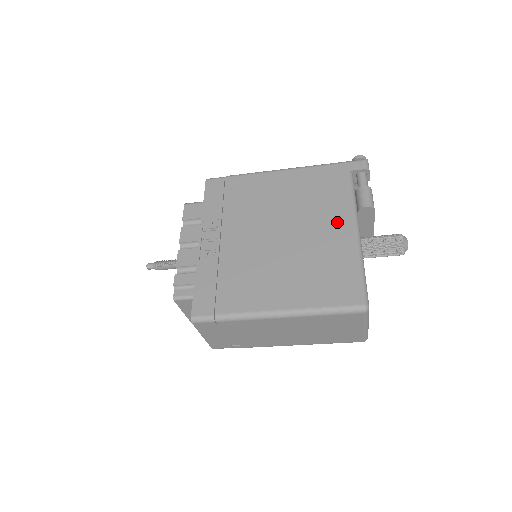
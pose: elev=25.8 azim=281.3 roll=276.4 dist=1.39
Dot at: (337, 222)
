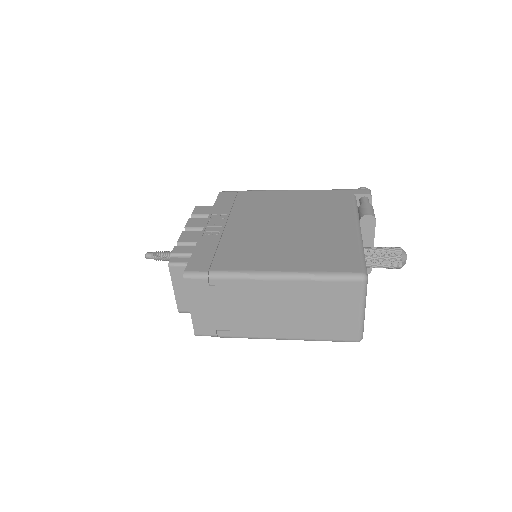
Dot at: (340, 221)
